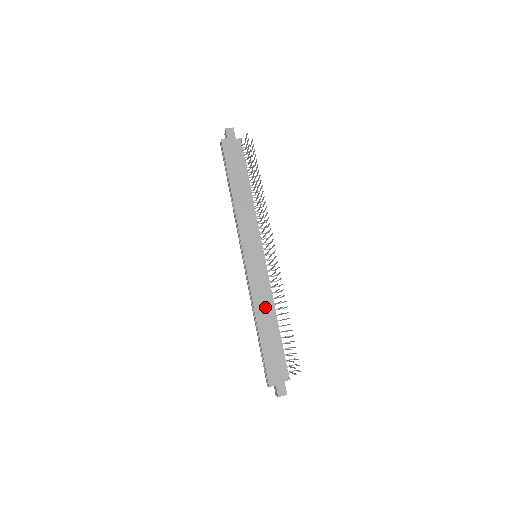
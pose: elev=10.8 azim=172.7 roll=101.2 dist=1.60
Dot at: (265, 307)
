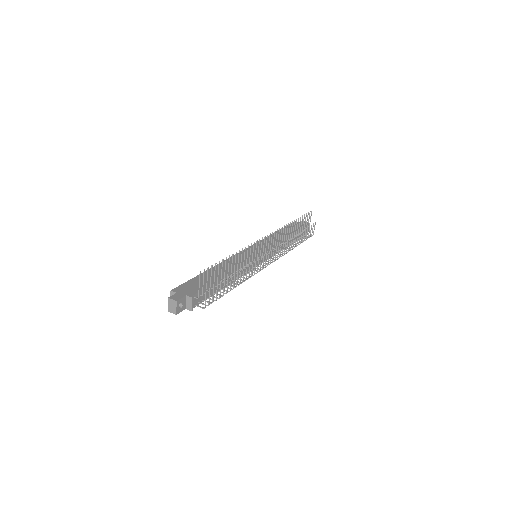
Dot at: occluded
